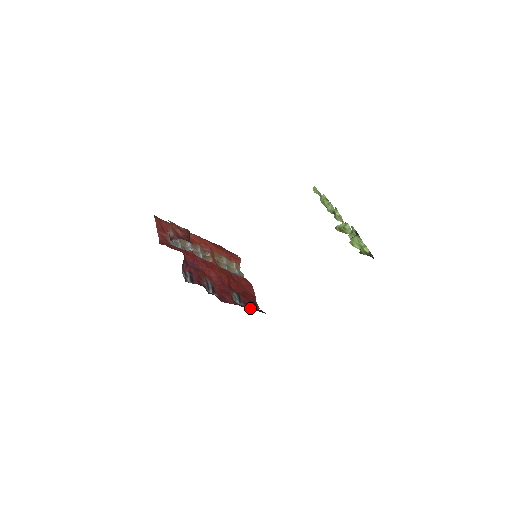
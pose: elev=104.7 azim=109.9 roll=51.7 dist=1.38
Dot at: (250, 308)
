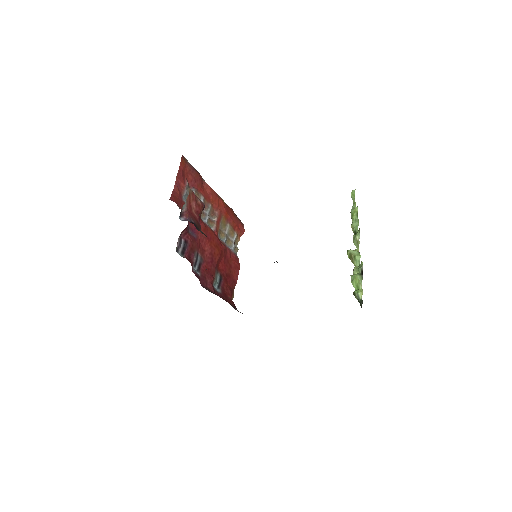
Dot at: (224, 297)
